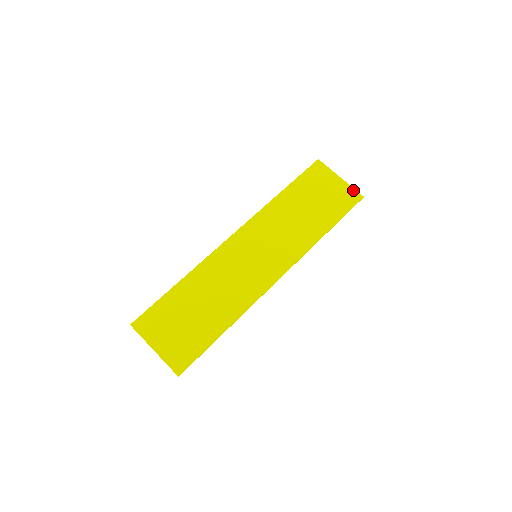
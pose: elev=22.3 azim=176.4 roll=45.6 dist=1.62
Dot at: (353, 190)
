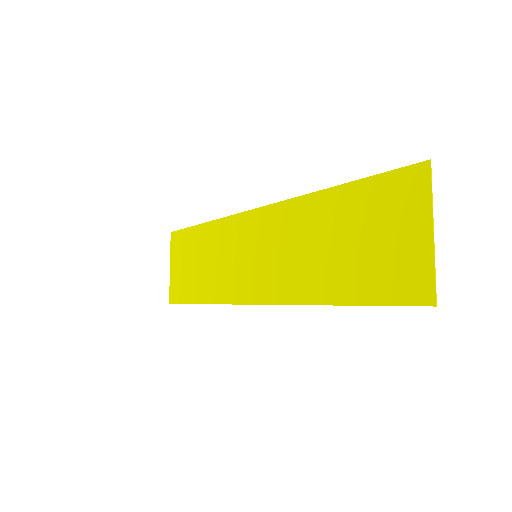
Dot at: (430, 275)
